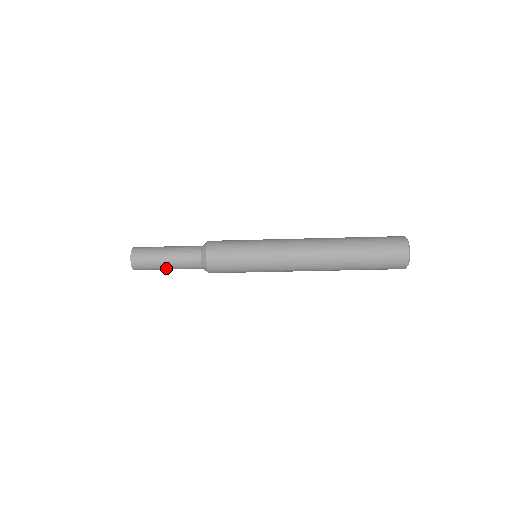
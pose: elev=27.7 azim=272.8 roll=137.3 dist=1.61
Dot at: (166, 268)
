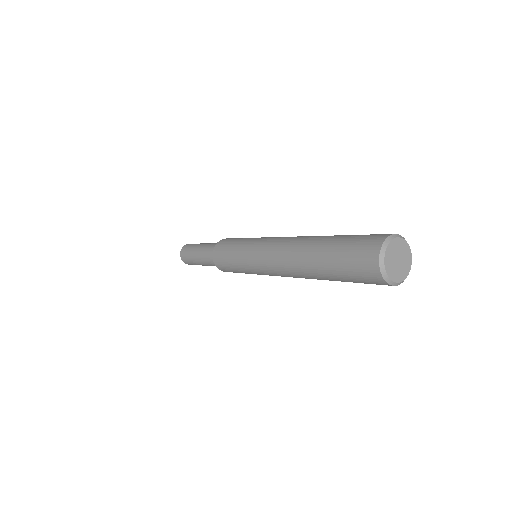
Dot at: occluded
